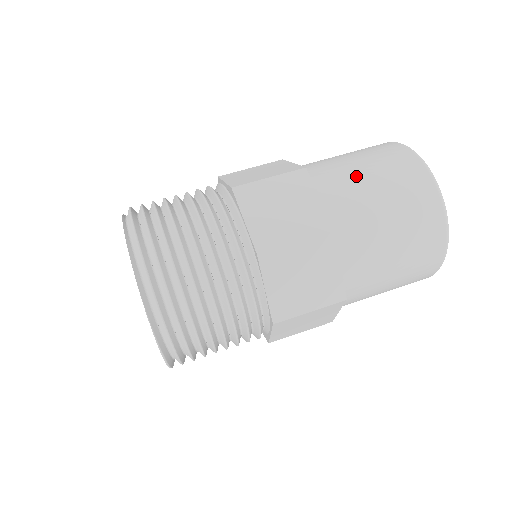
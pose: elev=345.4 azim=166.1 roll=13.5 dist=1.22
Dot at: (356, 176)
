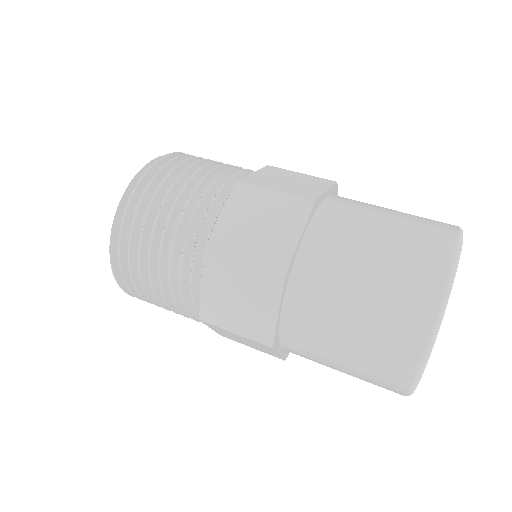
Dot at: (361, 240)
